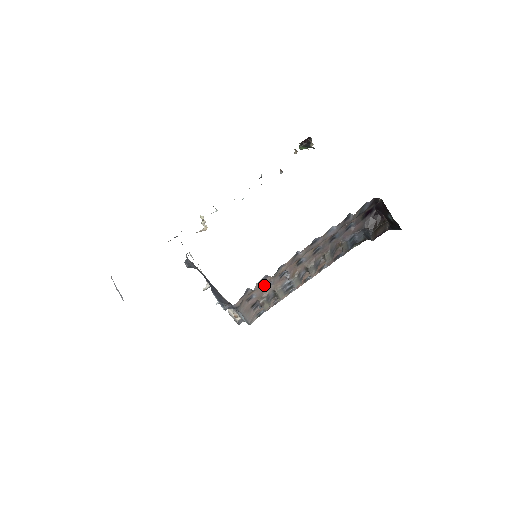
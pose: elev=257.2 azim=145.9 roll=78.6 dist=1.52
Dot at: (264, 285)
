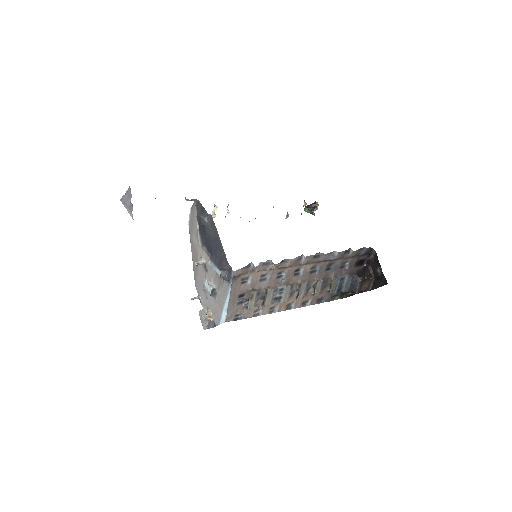
Dot at: (262, 274)
